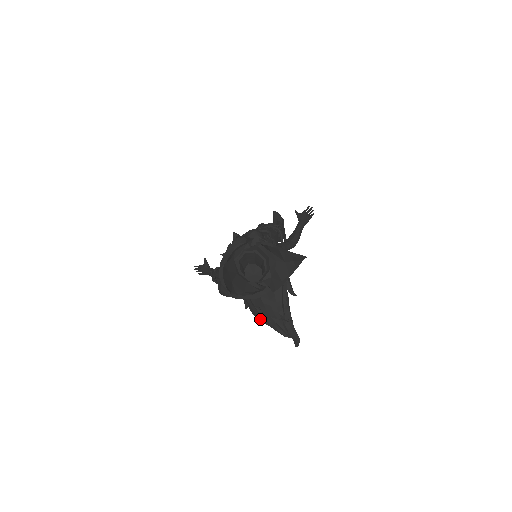
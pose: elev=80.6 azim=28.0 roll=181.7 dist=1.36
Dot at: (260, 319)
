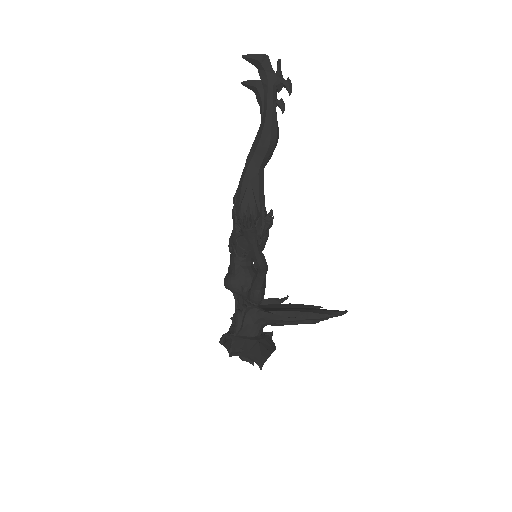
Dot at: occluded
